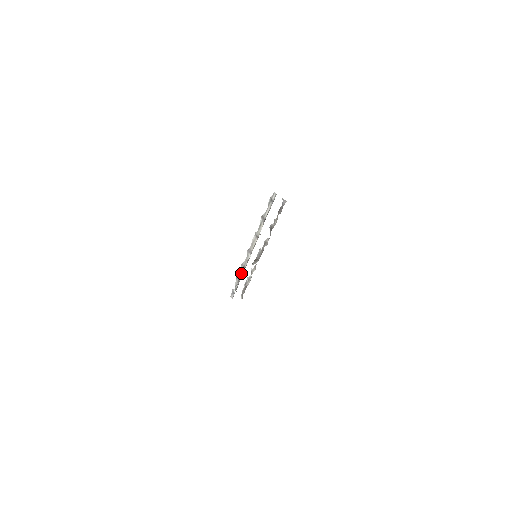
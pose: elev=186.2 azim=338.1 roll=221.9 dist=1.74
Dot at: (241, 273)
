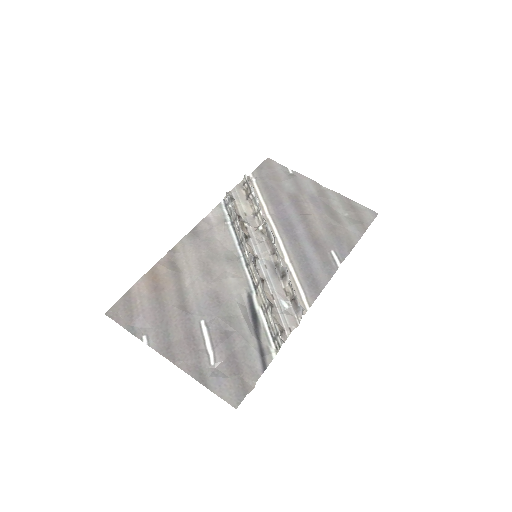
Dot at: (239, 229)
